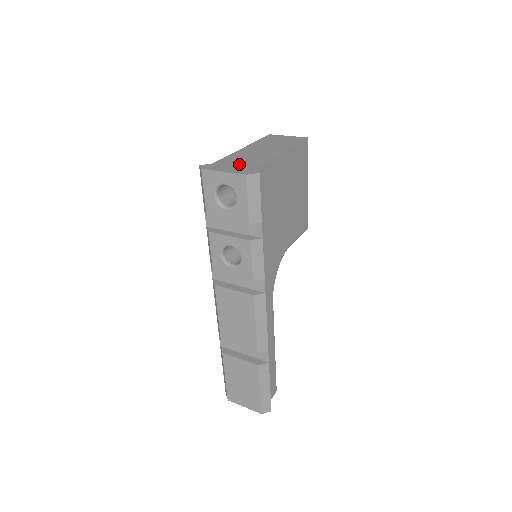
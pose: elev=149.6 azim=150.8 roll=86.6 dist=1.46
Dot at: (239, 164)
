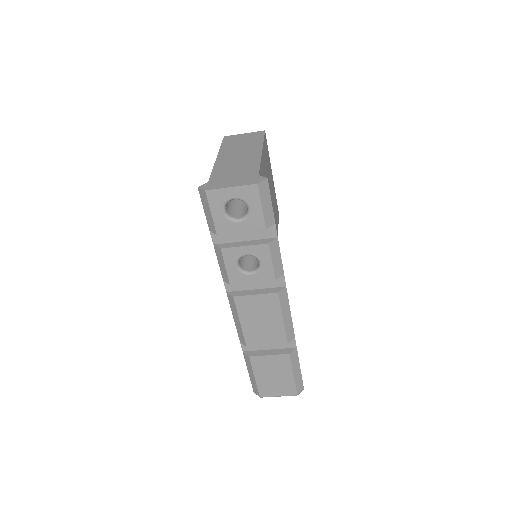
Dot at: (236, 175)
